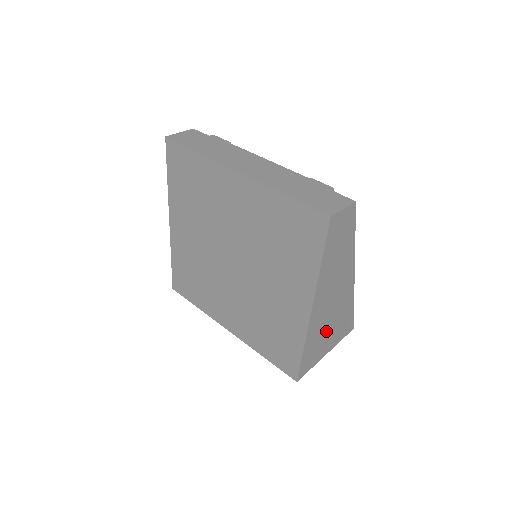
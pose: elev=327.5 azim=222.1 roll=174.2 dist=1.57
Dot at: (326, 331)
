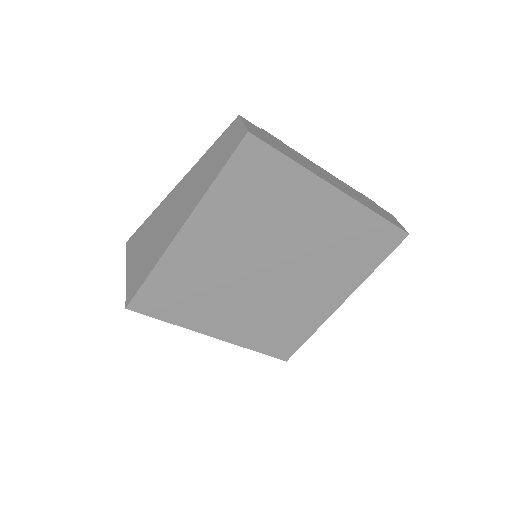
Dot at: occluded
